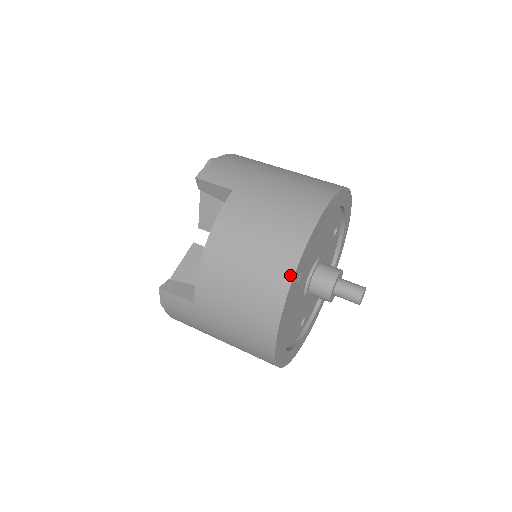
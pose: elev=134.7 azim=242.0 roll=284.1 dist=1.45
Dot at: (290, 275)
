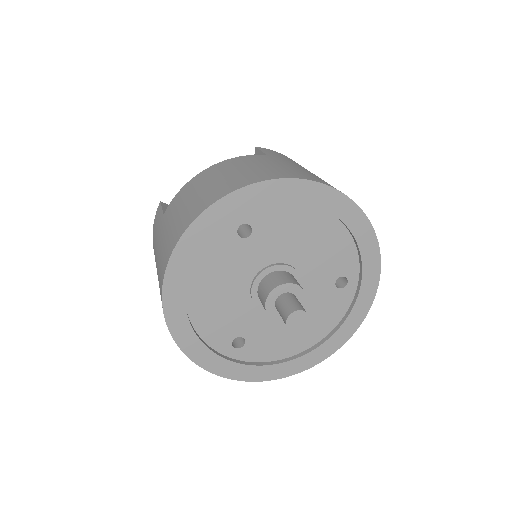
Dot at: (228, 192)
